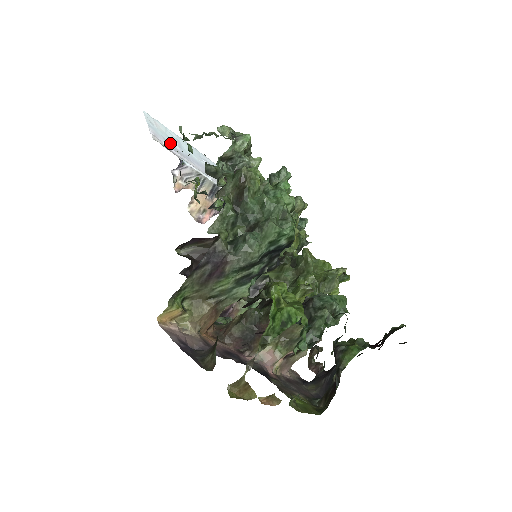
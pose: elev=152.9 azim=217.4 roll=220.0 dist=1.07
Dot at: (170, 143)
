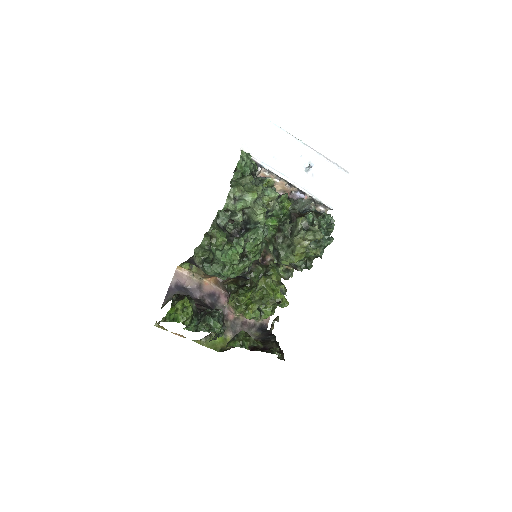
Dot at: (263, 146)
